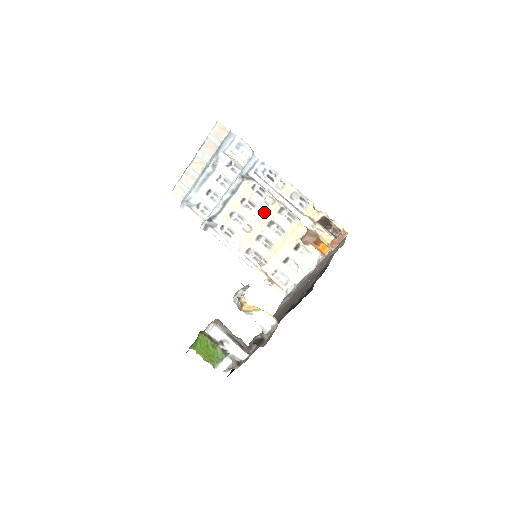
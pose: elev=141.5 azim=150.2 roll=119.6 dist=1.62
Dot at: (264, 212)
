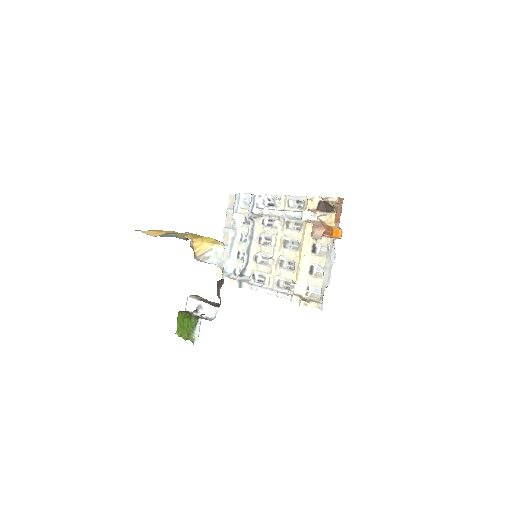
Dot at: (277, 237)
